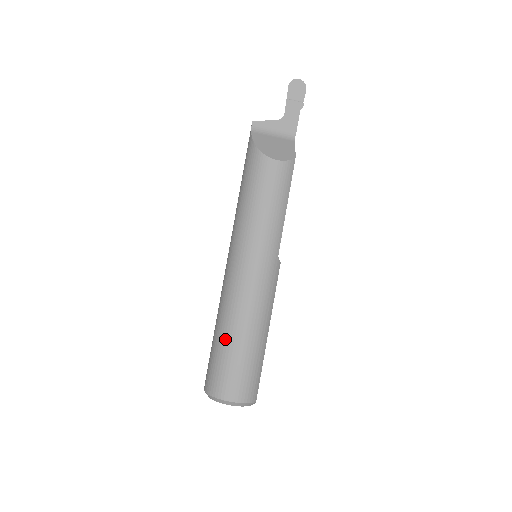
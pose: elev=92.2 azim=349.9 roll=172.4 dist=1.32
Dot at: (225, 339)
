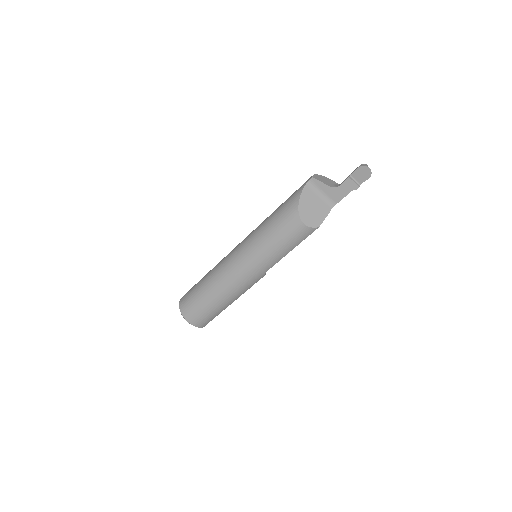
Dot at: (204, 292)
